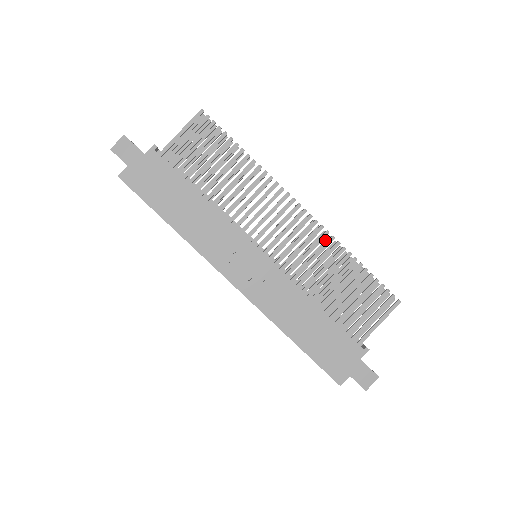
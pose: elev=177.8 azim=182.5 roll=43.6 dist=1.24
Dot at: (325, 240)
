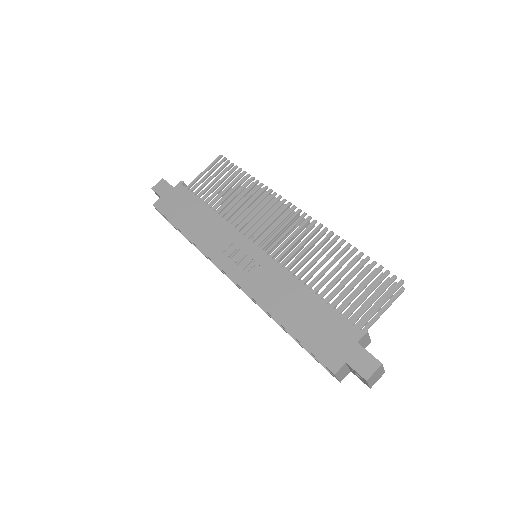
Dot at: occluded
